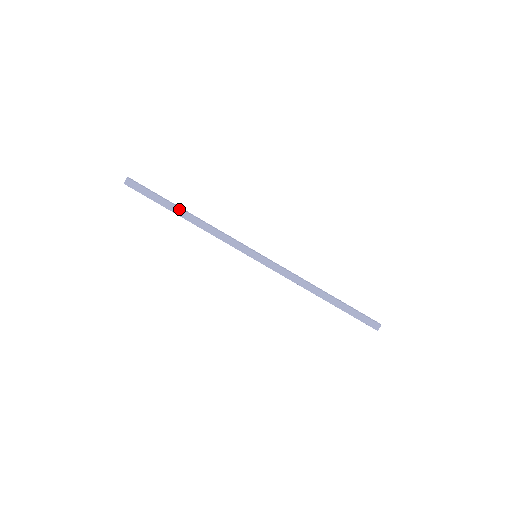
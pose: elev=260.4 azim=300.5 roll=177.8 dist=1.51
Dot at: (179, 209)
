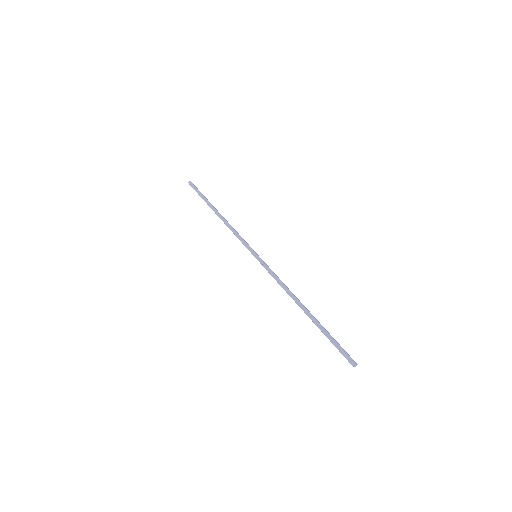
Dot at: (216, 209)
